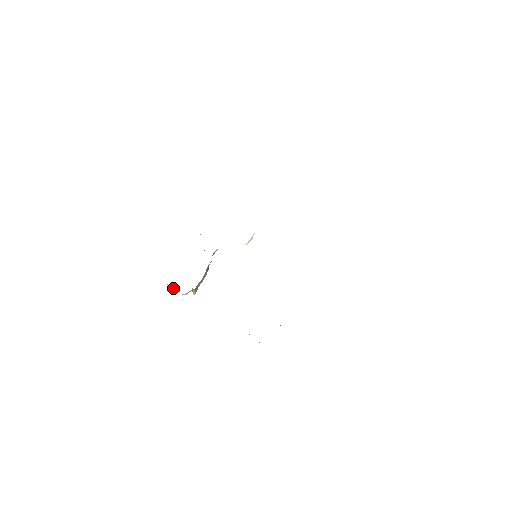
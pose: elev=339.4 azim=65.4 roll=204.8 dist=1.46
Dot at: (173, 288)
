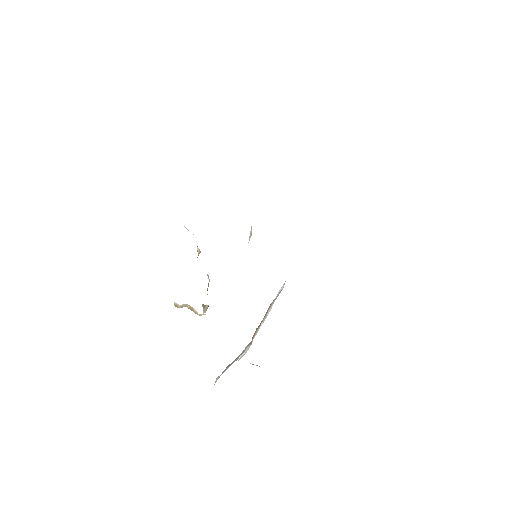
Dot at: (181, 307)
